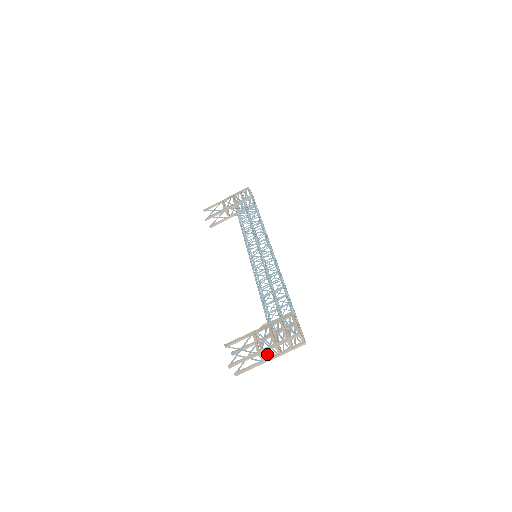
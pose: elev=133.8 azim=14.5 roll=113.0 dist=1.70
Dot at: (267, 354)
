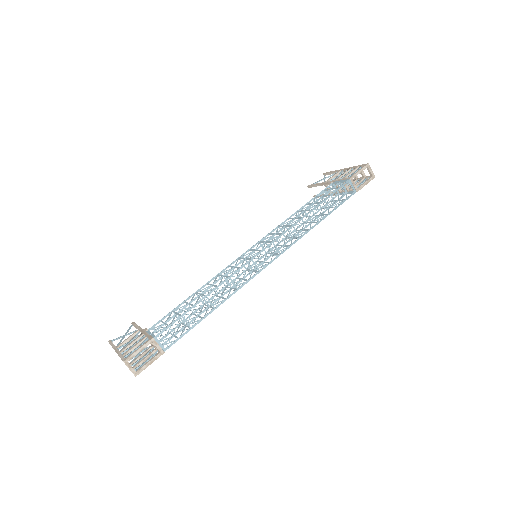
Dot at: occluded
